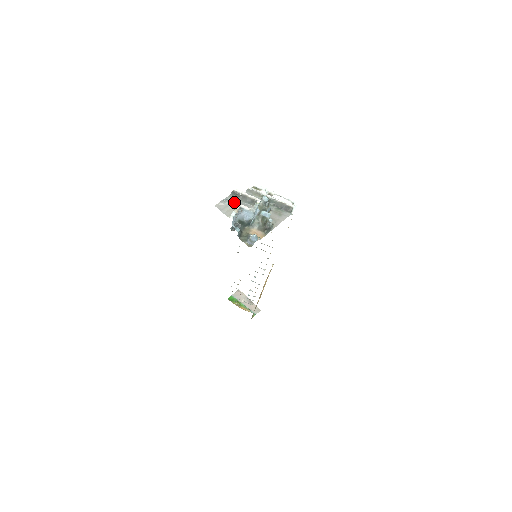
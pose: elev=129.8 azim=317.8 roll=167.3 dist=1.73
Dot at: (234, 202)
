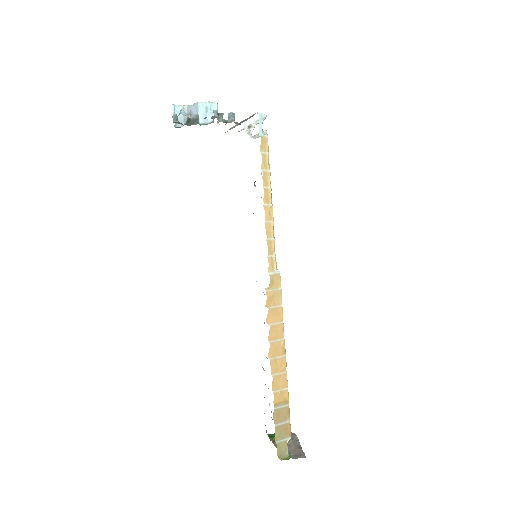
Dot at: occluded
